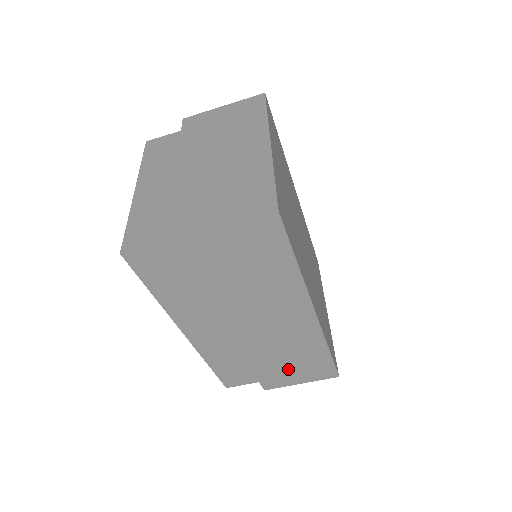
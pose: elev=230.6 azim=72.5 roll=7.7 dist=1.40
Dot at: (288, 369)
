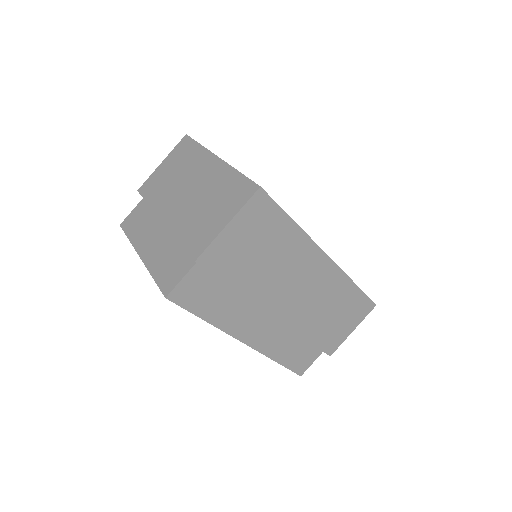
Dot at: (337, 323)
